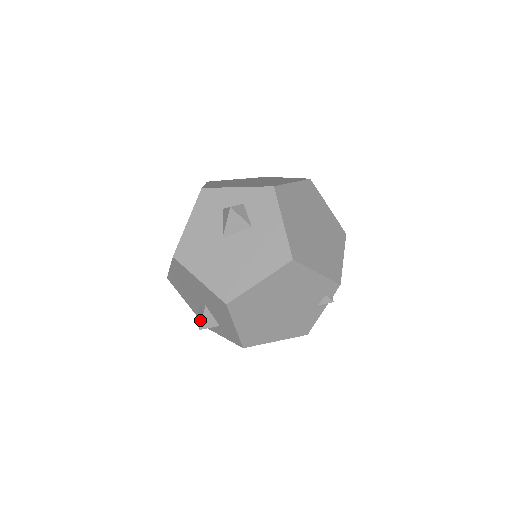
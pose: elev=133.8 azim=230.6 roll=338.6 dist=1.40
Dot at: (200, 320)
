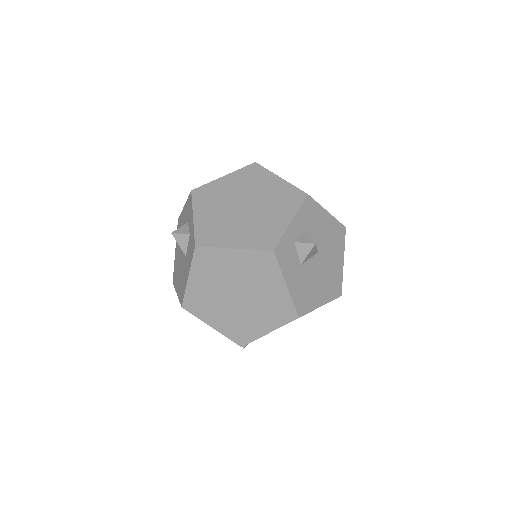
Dot at: occluded
